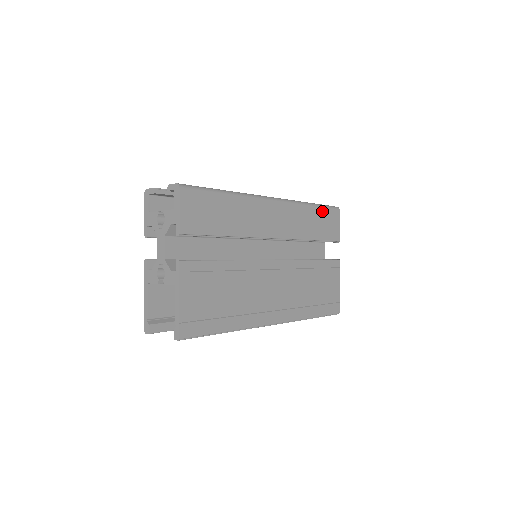
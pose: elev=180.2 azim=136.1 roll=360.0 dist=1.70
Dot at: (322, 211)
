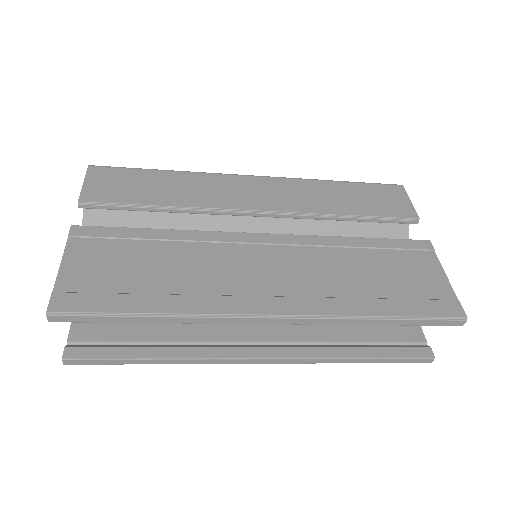
Dot at: (361, 187)
